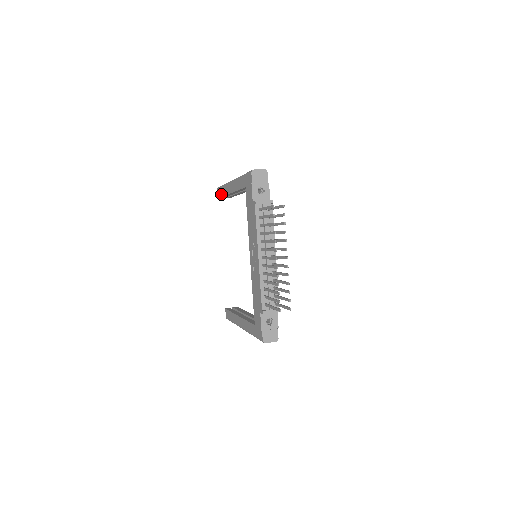
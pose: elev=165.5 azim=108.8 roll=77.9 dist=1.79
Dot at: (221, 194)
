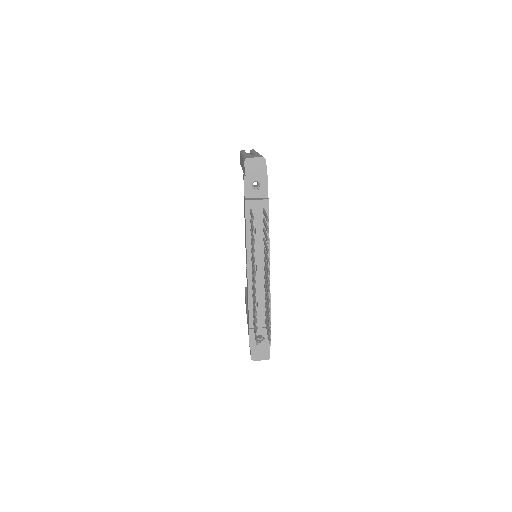
Dot at: (240, 161)
